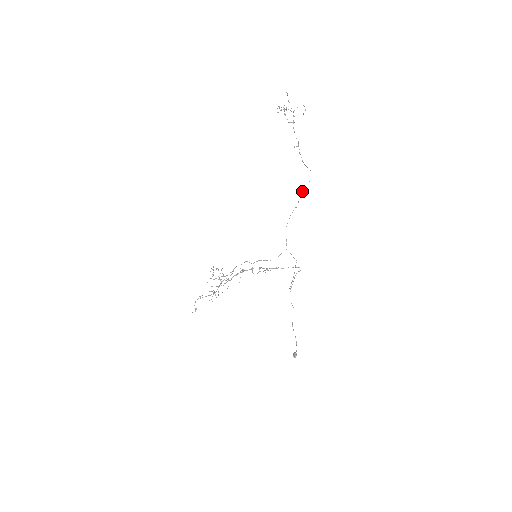
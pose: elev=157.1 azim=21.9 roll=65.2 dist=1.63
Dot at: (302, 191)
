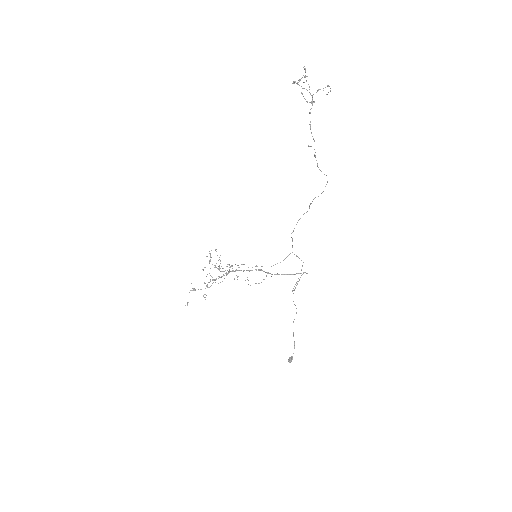
Dot at: (314, 198)
